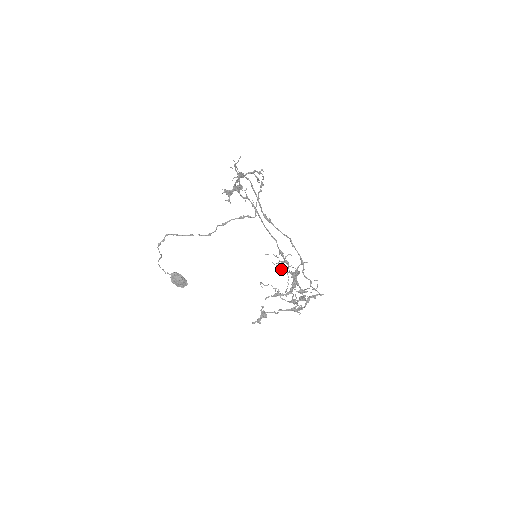
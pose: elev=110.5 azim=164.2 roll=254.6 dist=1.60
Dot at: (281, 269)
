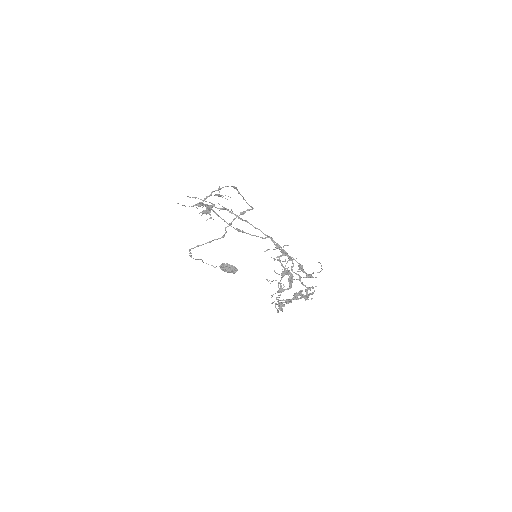
Dot at: occluded
